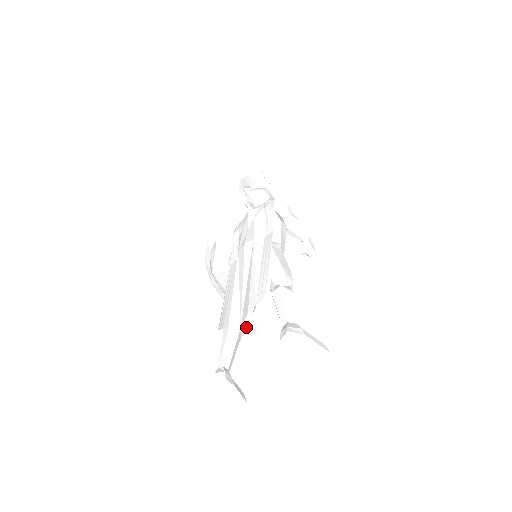
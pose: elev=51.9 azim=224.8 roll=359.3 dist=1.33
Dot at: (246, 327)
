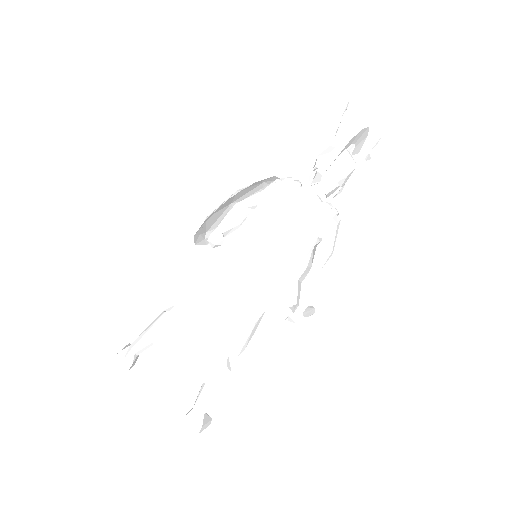
Dot at: occluded
